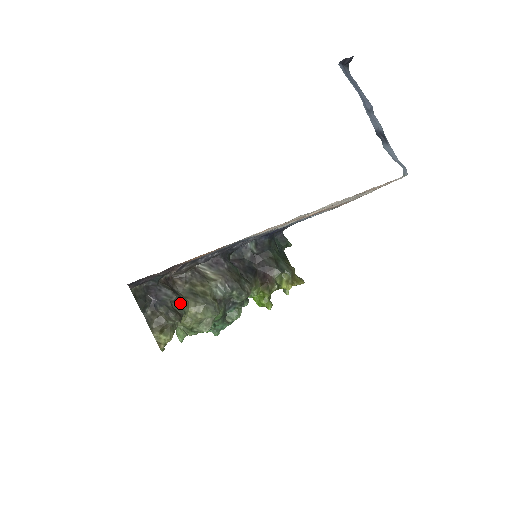
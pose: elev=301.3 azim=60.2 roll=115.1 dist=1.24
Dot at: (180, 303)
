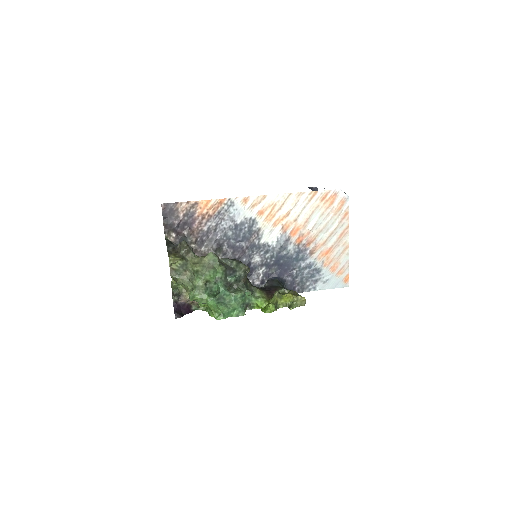
Dot at: occluded
